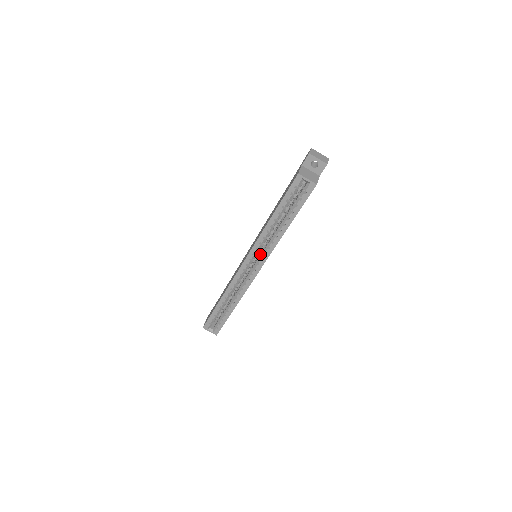
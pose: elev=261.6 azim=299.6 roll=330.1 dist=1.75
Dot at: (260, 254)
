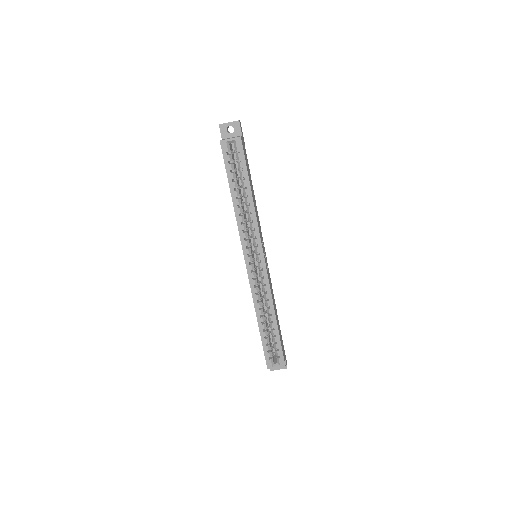
Dot at: (253, 245)
